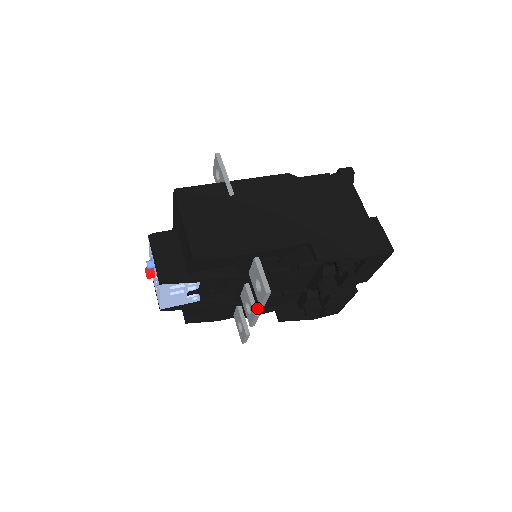
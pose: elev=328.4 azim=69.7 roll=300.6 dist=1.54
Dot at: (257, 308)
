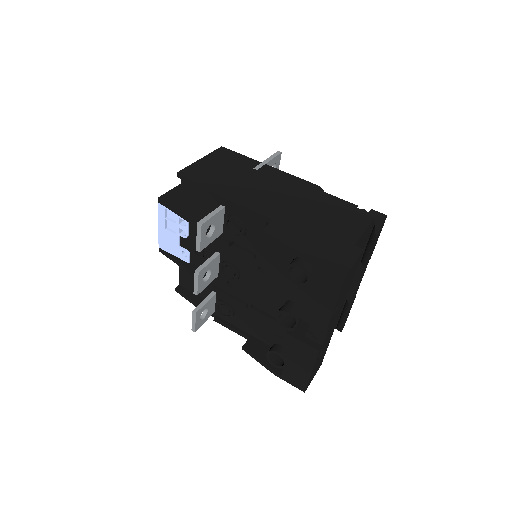
Dot at: (231, 315)
